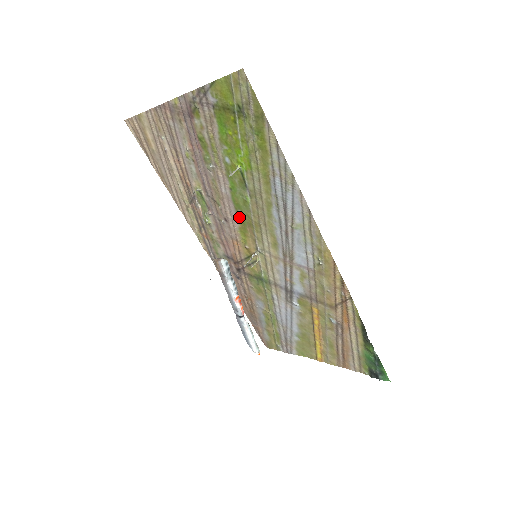
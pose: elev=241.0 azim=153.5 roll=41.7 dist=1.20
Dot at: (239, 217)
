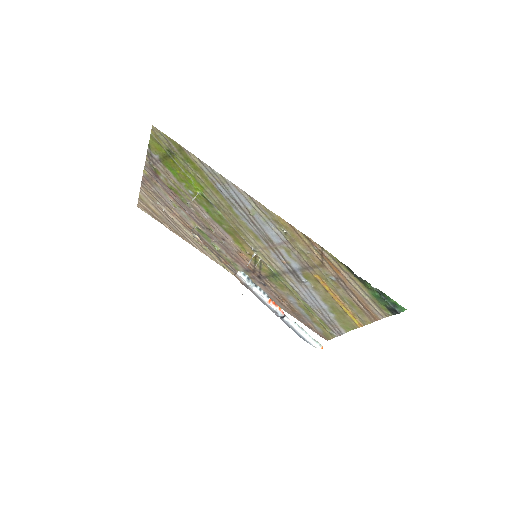
Dot at: (227, 231)
